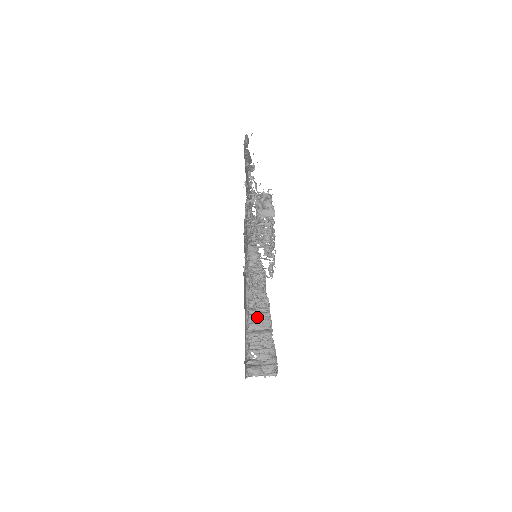
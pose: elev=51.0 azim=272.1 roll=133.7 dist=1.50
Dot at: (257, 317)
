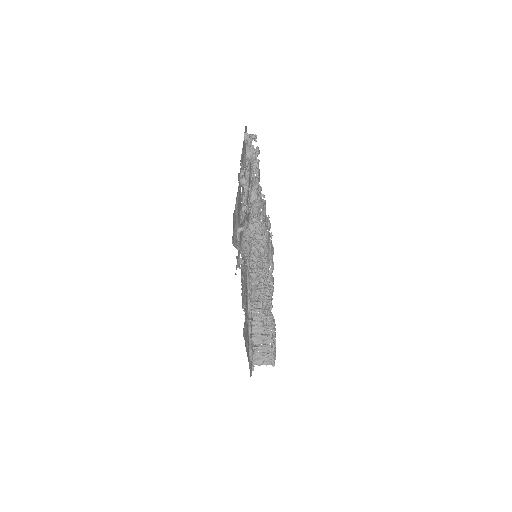
Dot at: occluded
